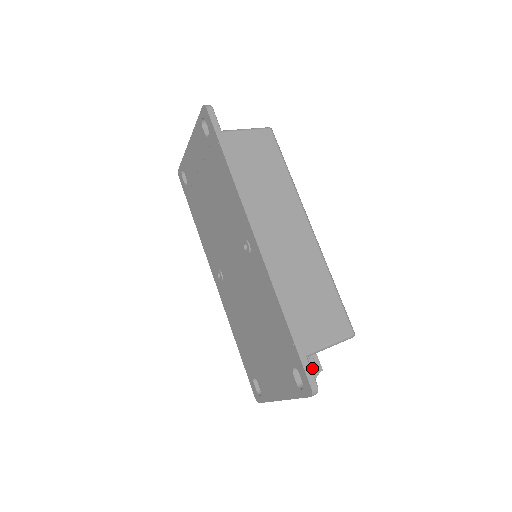
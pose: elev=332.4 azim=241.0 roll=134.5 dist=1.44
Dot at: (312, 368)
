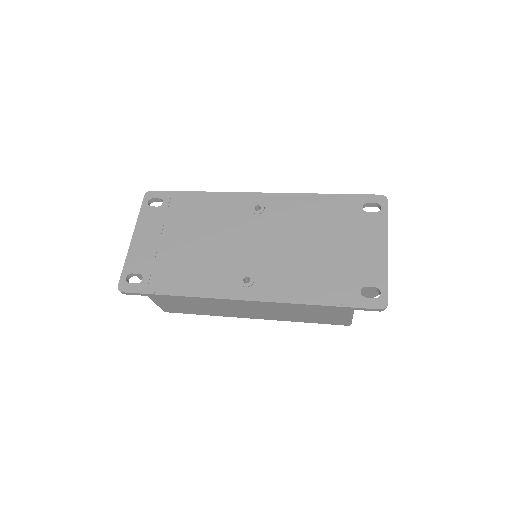
Dot at: occluded
